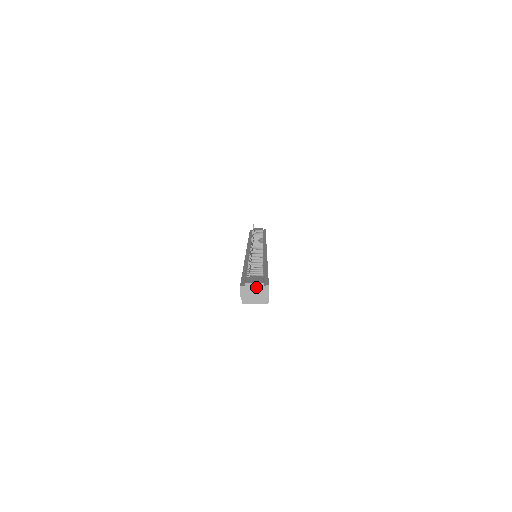
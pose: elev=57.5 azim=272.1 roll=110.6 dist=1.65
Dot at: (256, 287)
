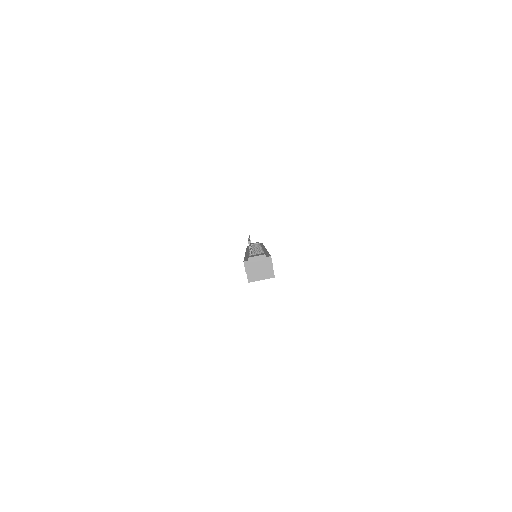
Dot at: (259, 260)
